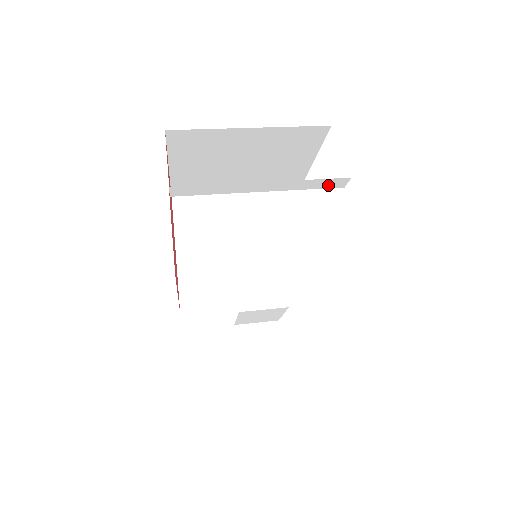
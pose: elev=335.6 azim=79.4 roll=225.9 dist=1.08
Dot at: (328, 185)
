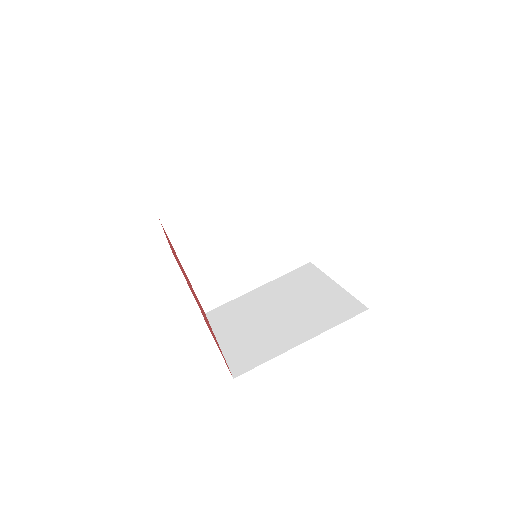
Dot at: occluded
